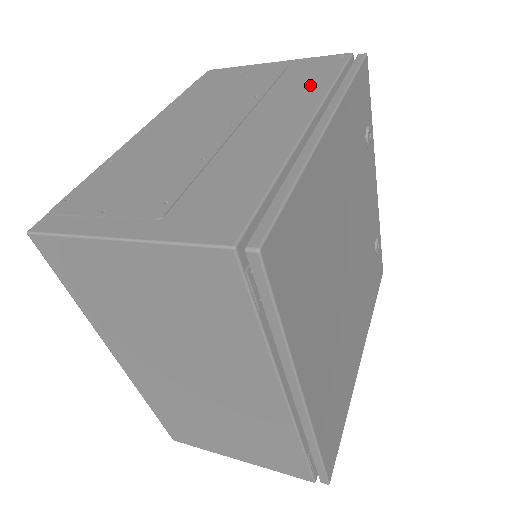
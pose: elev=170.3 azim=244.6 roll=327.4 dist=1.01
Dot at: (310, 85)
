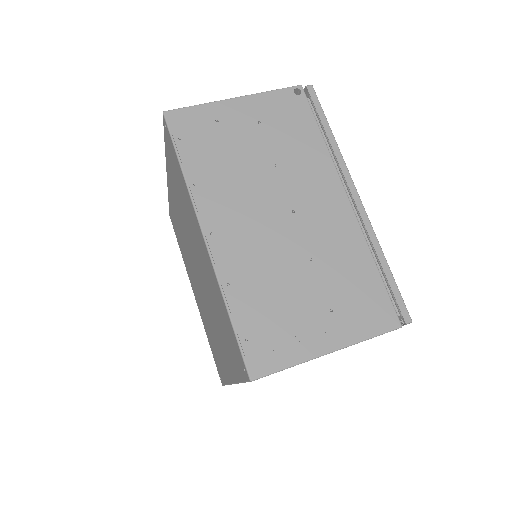
Dot at: (308, 144)
